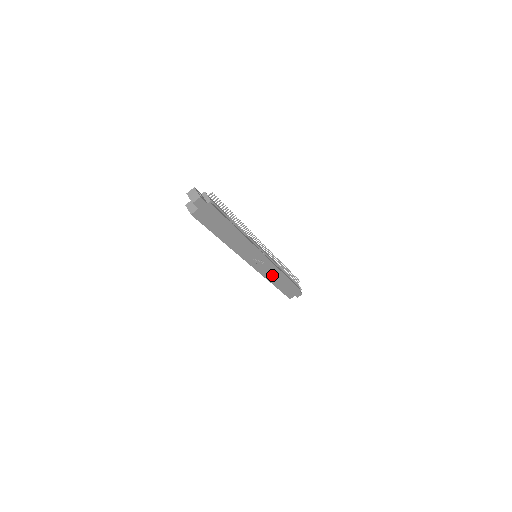
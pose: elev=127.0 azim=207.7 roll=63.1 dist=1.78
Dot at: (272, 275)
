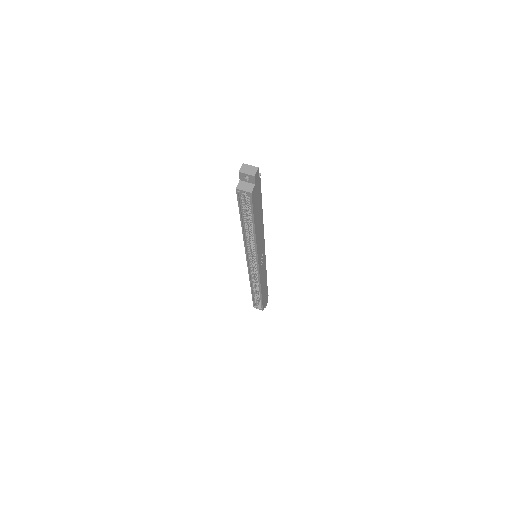
Dot at: (262, 278)
